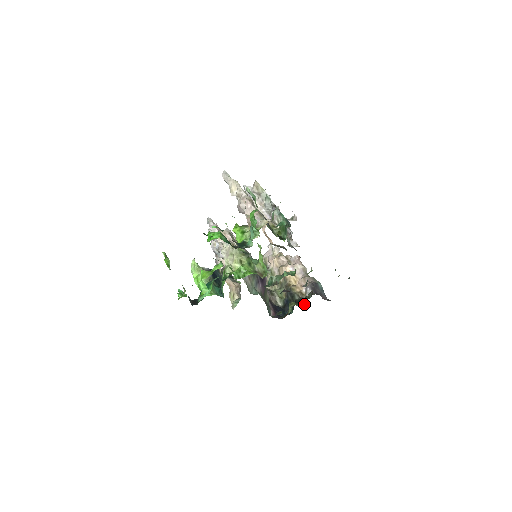
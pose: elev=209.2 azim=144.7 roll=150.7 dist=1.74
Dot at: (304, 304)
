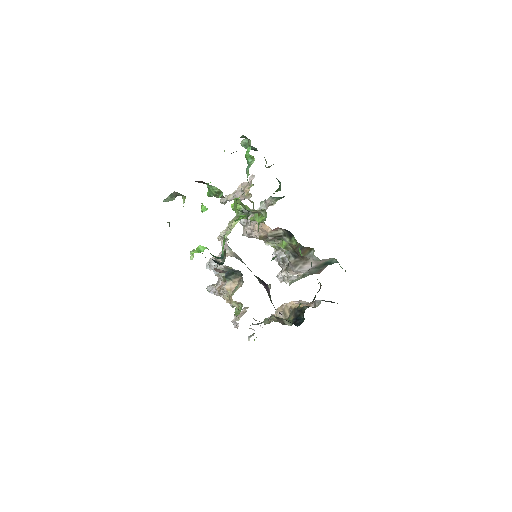
Dot at: occluded
